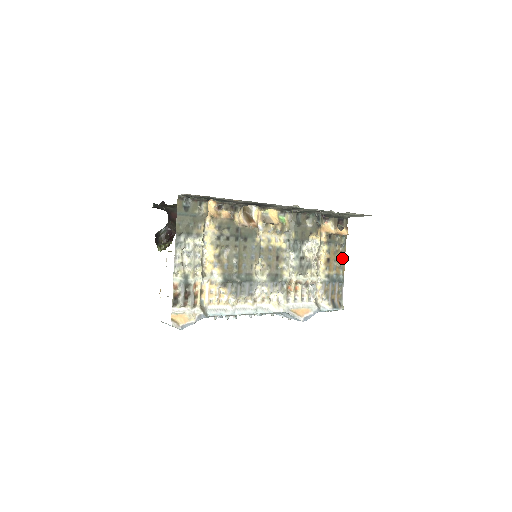
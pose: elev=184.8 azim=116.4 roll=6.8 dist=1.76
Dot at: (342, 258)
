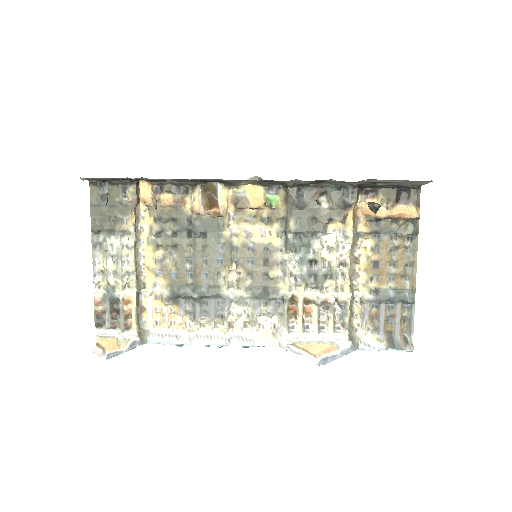
Dot at: (409, 260)
